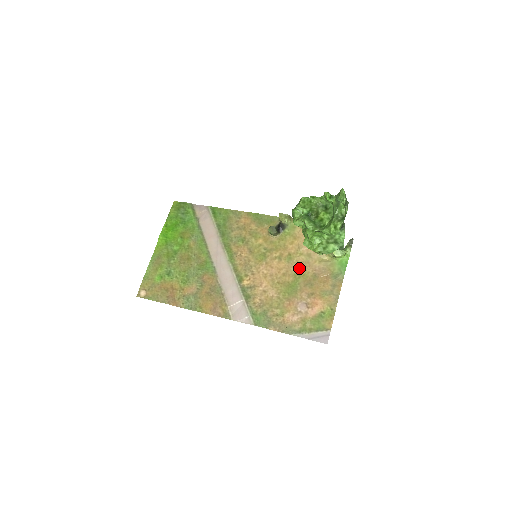
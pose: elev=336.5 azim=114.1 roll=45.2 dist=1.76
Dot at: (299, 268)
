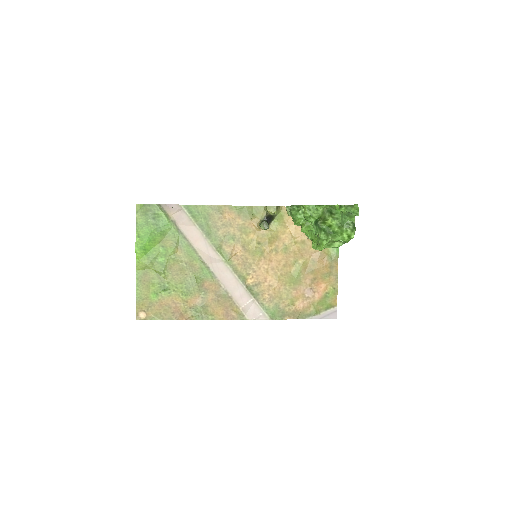
Dot at: (297, 257)
